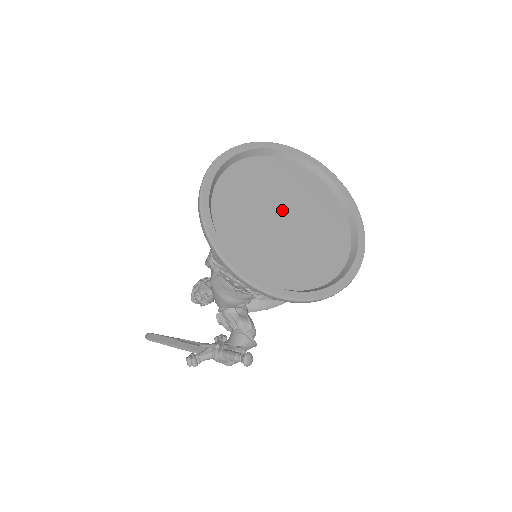
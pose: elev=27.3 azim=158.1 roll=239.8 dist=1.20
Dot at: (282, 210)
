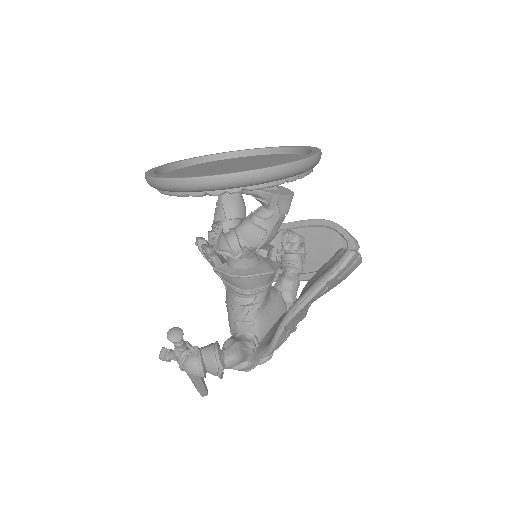
Dot at: (240, 165)
